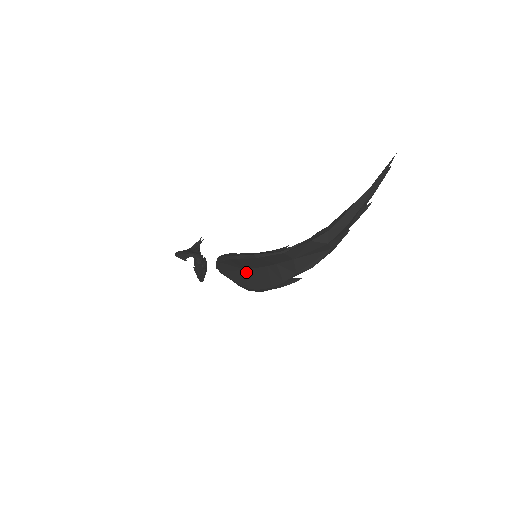
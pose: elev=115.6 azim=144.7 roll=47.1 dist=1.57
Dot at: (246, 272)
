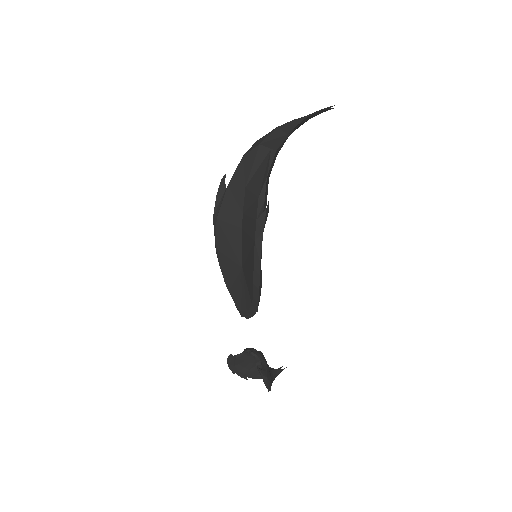
Dot at: (243, 268)
